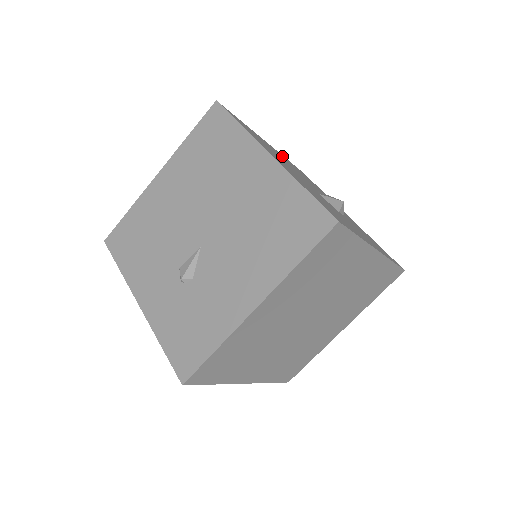
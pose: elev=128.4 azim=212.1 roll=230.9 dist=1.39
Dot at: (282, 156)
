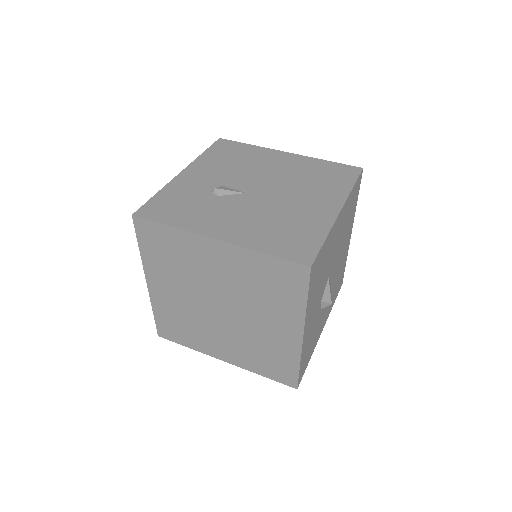
Dot at: occluded
